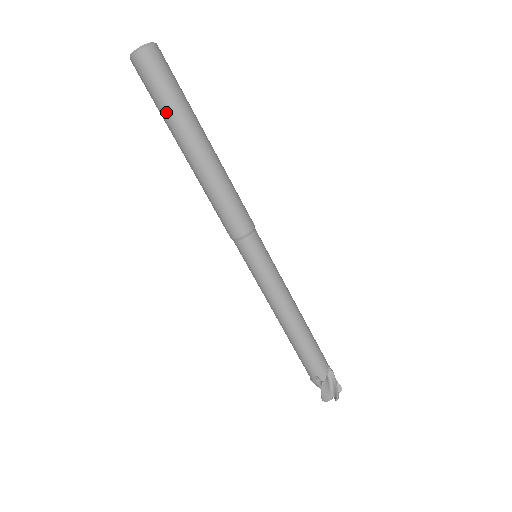
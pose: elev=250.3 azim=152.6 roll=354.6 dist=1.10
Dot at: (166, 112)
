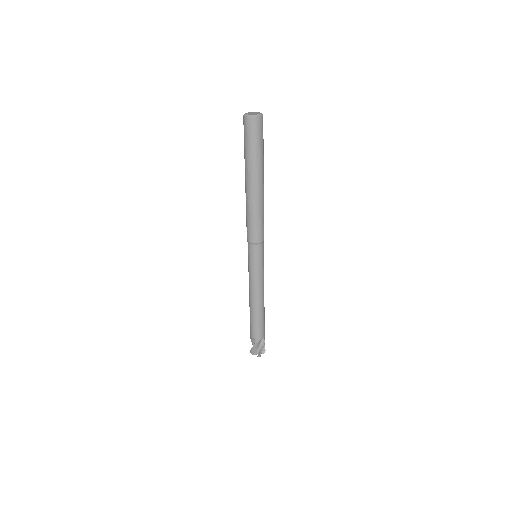
Dot at: (247, 156)
